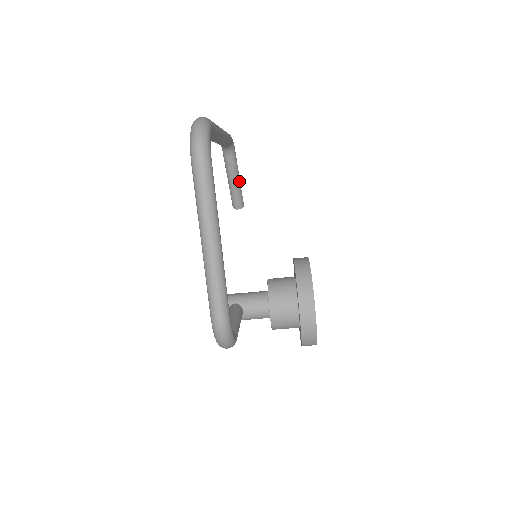
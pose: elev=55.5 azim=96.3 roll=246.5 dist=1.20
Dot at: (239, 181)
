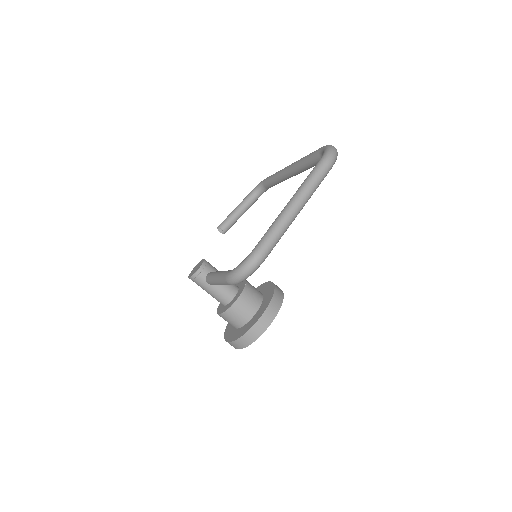
Dot at: occluded
